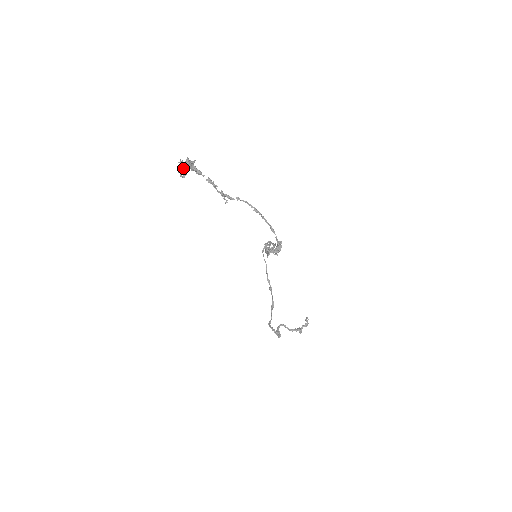
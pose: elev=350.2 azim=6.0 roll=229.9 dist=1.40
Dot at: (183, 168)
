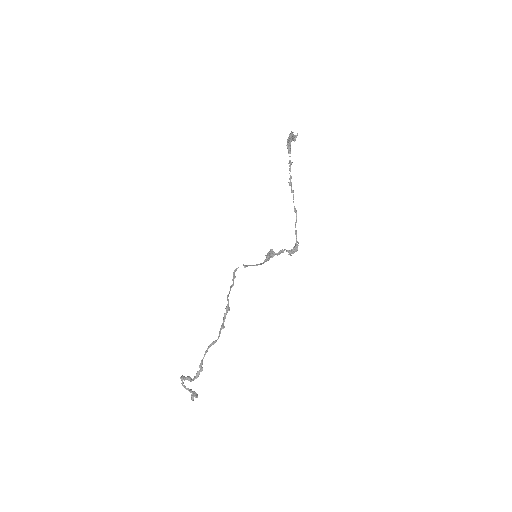
Dot at: (294, 136)
